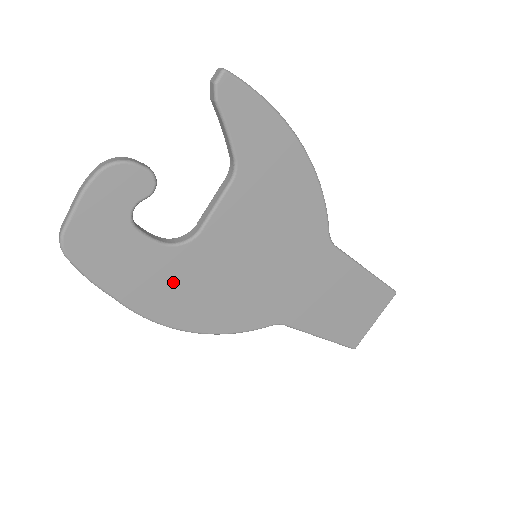
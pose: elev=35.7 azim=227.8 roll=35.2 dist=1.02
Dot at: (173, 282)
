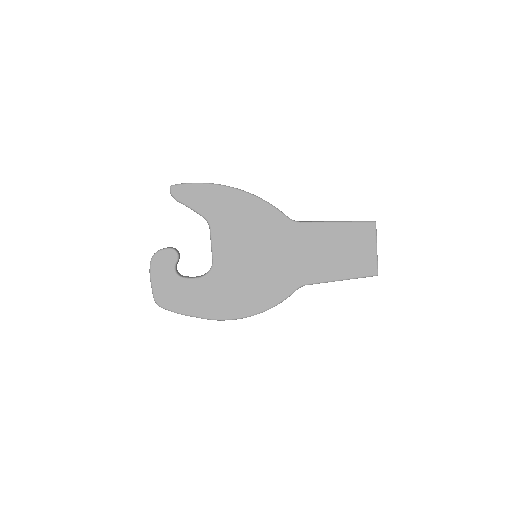
Dot at: (218, 294)
